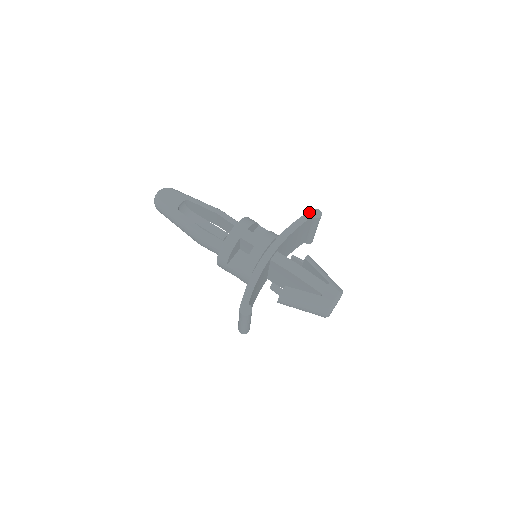
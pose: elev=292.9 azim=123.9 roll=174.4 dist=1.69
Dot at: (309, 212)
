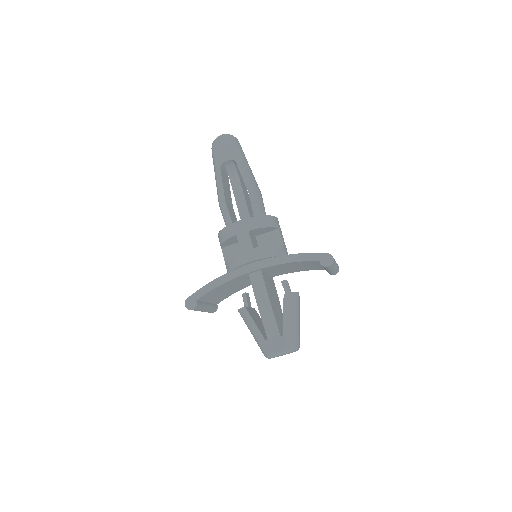
Dot at: (321, 253)
